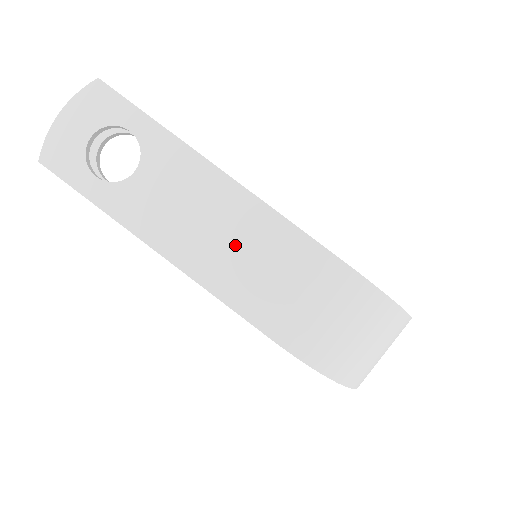
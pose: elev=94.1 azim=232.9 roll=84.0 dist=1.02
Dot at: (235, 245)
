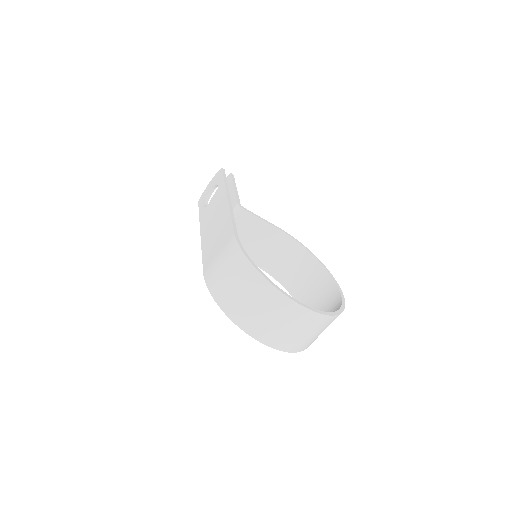
Dot at: (216, 230)
